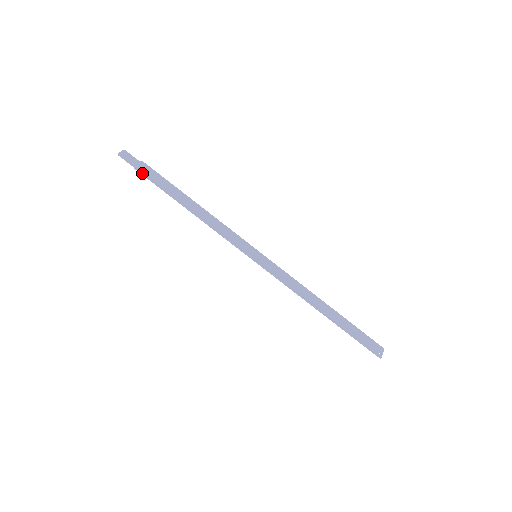
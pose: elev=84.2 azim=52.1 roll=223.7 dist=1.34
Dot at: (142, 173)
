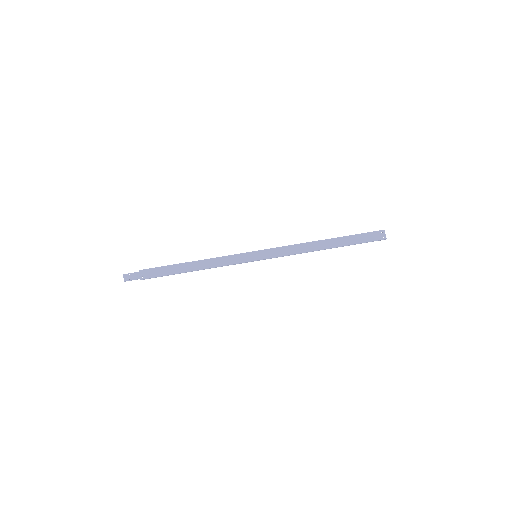
Dot at: occluded
